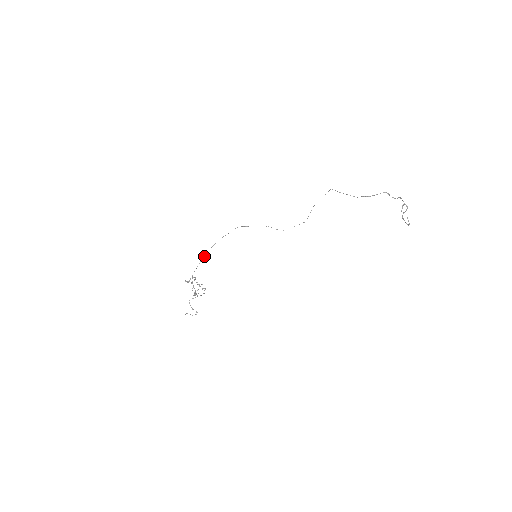
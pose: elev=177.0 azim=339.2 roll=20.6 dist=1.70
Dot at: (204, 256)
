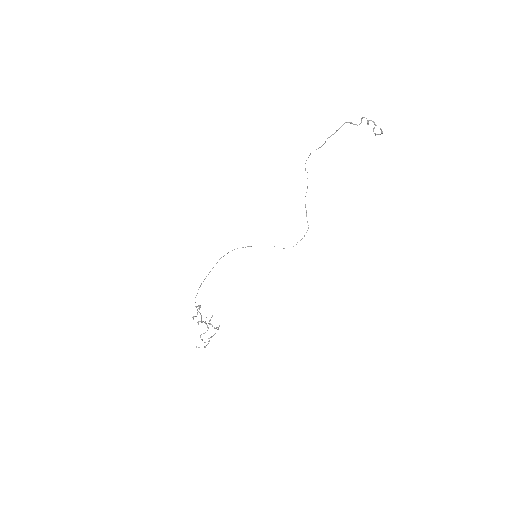
Dot at: (204, 279)
